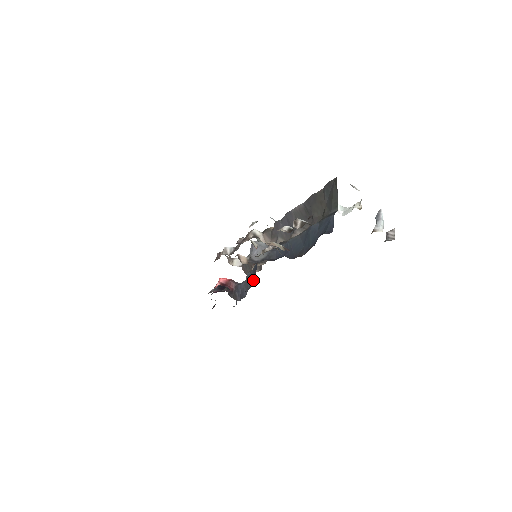
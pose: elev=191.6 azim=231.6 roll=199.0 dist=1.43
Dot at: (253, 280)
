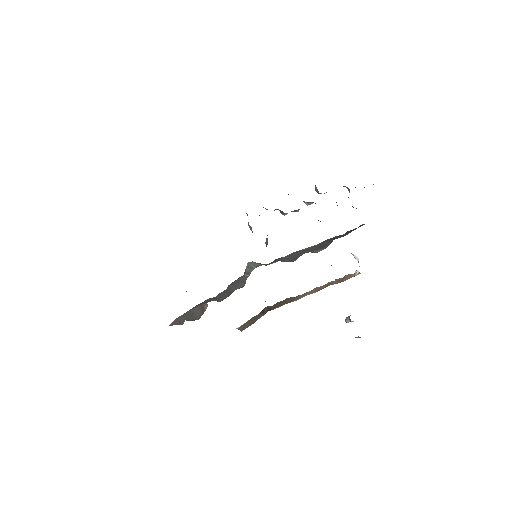
Dot at: occluded
